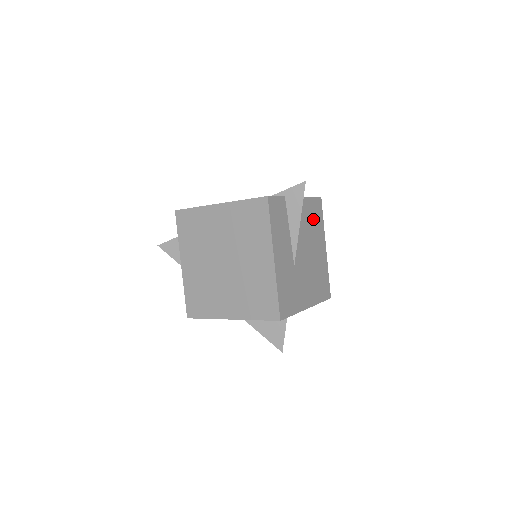
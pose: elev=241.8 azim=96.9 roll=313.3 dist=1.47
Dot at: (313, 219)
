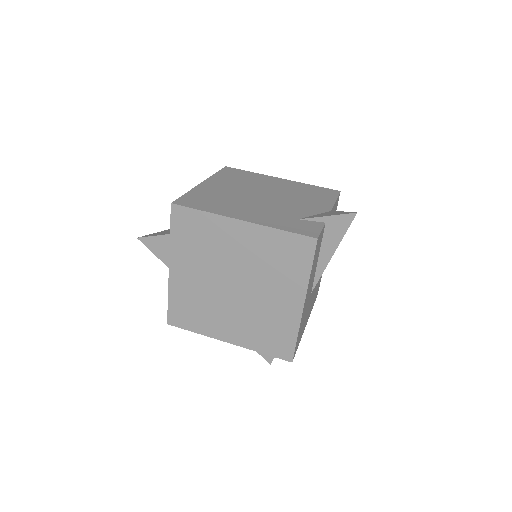
Dot at: occluded
